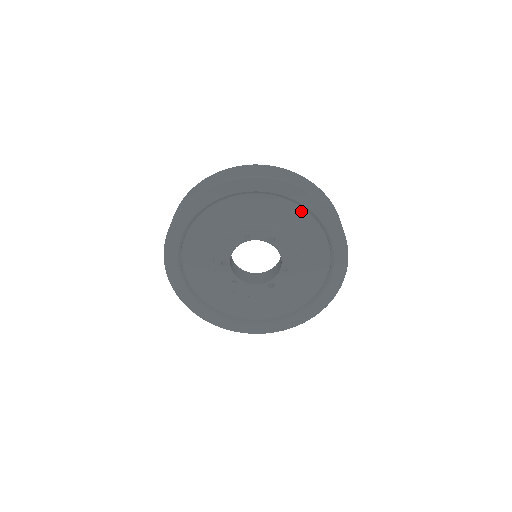
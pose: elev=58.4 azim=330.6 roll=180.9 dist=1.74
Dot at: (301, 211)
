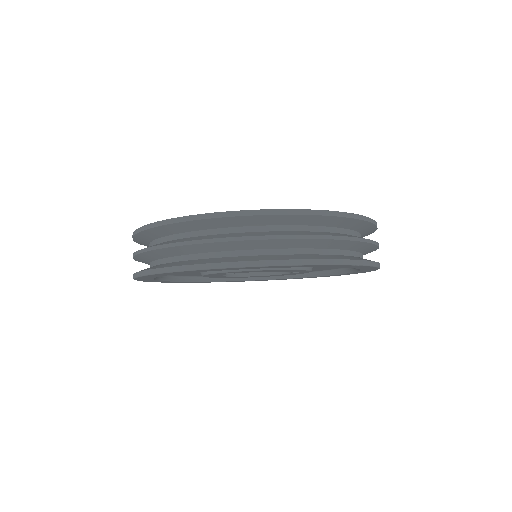
Dot at: occluded
